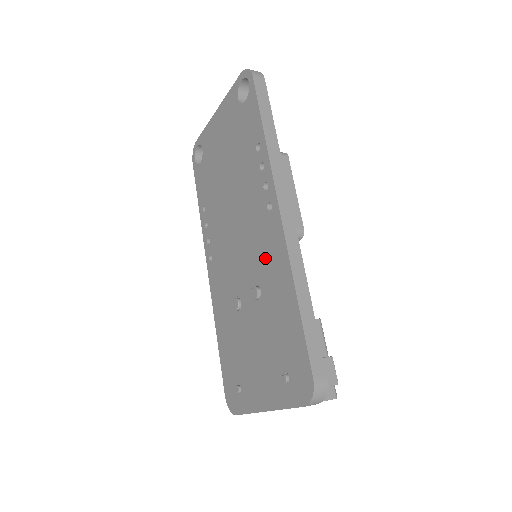
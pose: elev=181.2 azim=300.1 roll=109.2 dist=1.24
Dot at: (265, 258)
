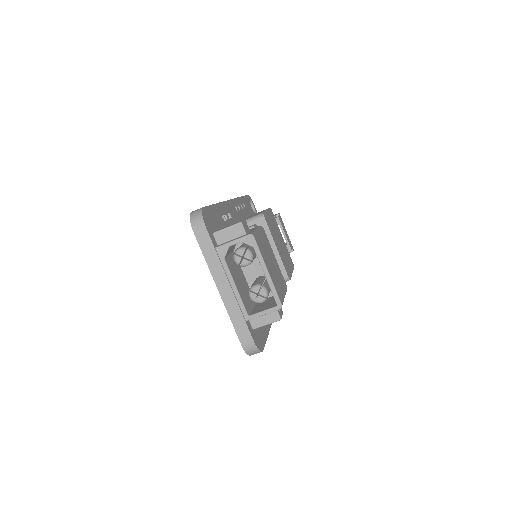
Dot at: occluded
